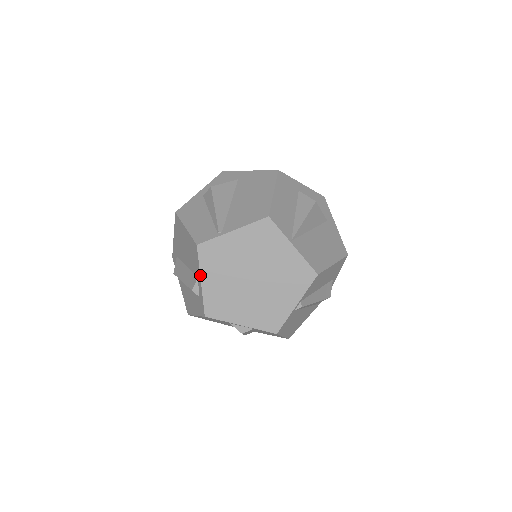
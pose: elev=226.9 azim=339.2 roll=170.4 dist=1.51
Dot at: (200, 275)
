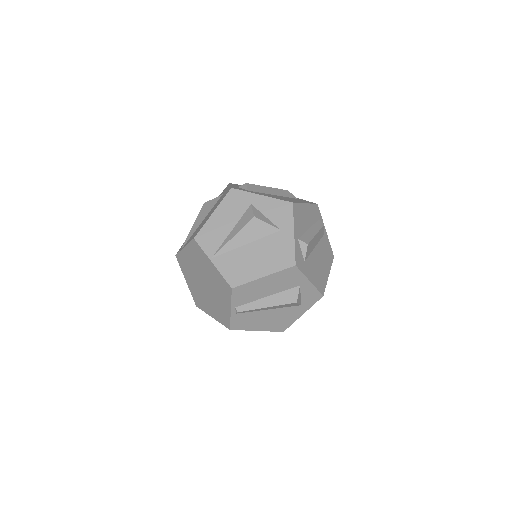
Dot at: (184, 277)
